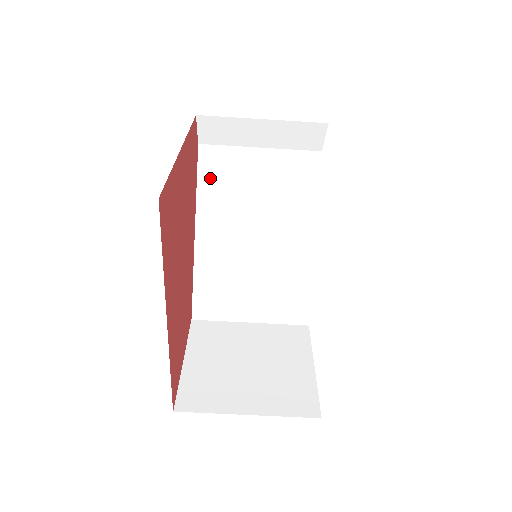
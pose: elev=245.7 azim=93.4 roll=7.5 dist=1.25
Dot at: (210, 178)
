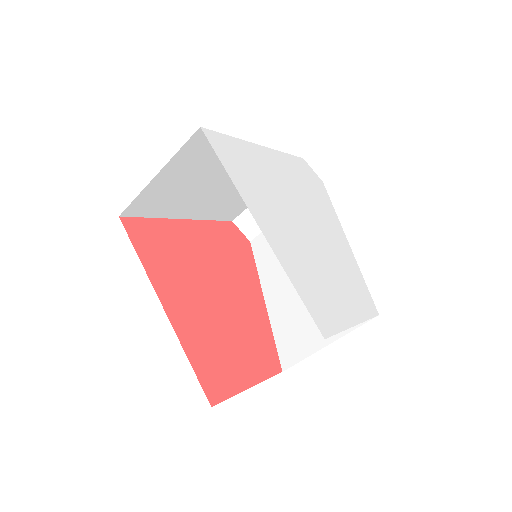
Dot at: (262, 256)
